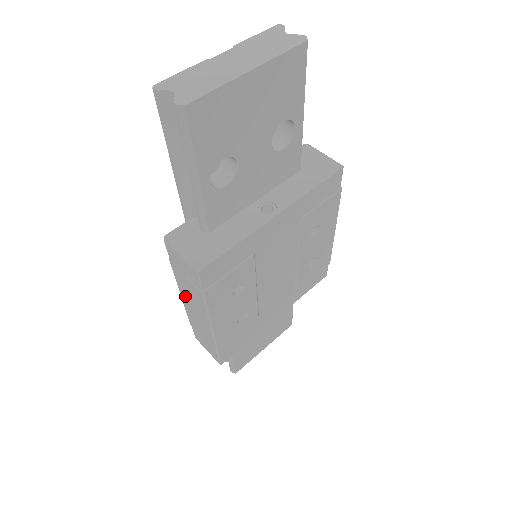
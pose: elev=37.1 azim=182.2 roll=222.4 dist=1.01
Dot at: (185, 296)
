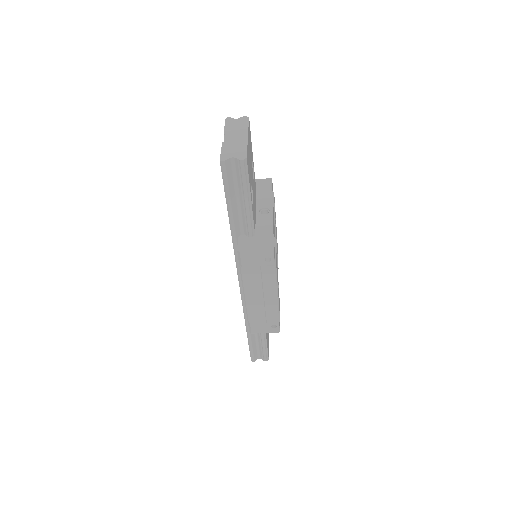
Dot at: (251, 291)
